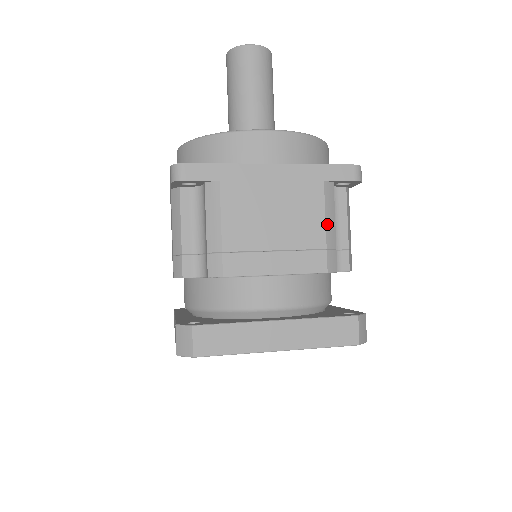
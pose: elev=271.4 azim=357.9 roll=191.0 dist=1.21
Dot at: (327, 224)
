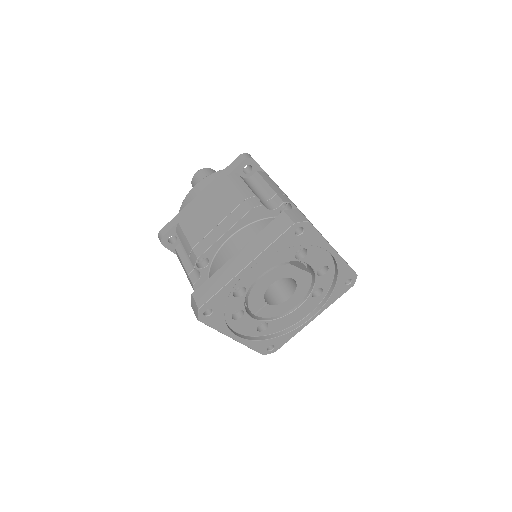
Dot at: (240, 190)
